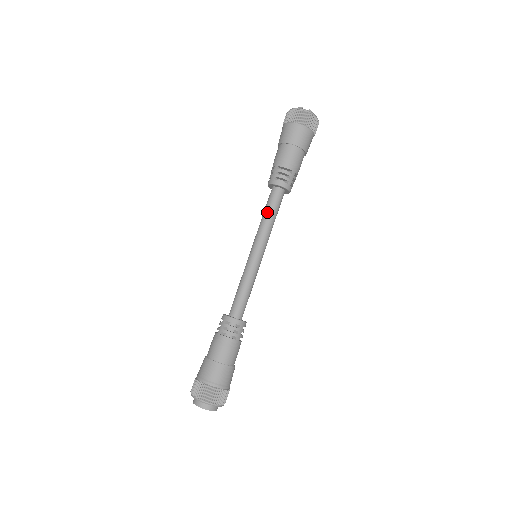
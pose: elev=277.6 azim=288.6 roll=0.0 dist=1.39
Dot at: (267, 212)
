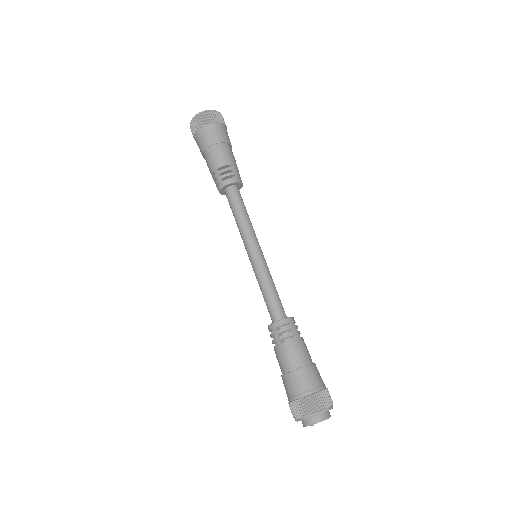
Dot at: (237, 212)
